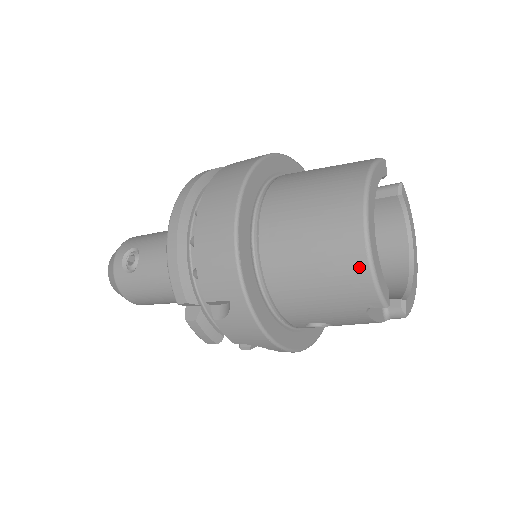
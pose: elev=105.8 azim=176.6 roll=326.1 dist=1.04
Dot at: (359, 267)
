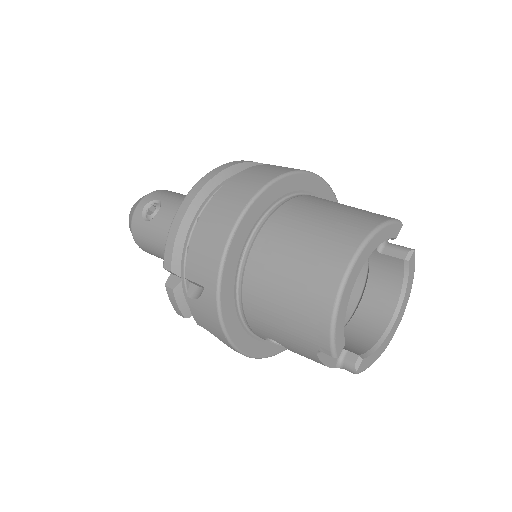
Dot at: (323, 311)
